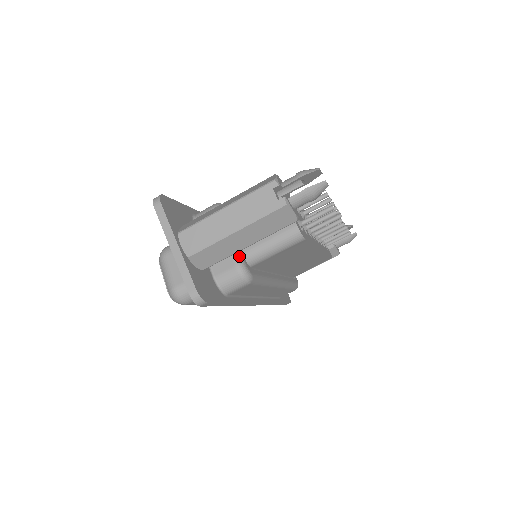
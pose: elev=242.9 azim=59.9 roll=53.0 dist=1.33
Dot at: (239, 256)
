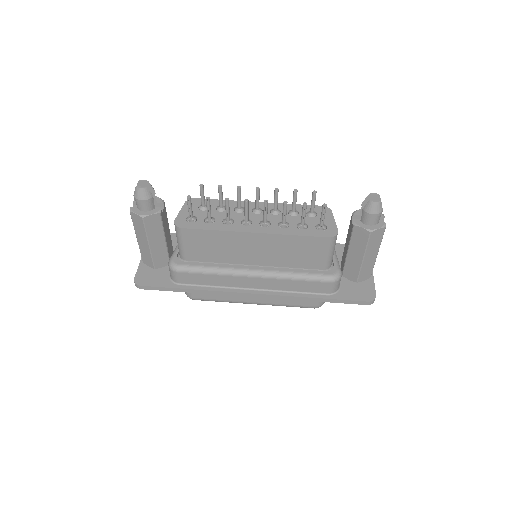
Dot at: (173, 254)
